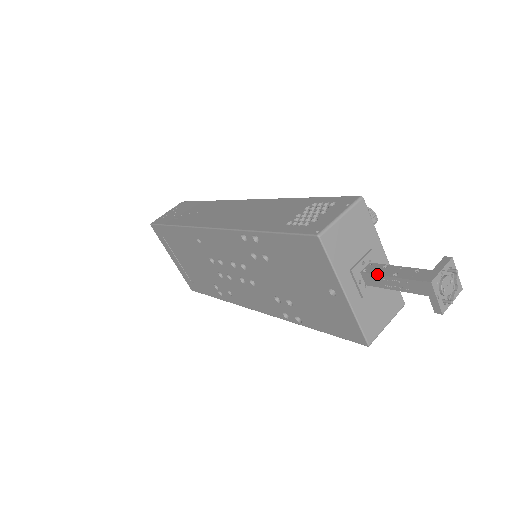
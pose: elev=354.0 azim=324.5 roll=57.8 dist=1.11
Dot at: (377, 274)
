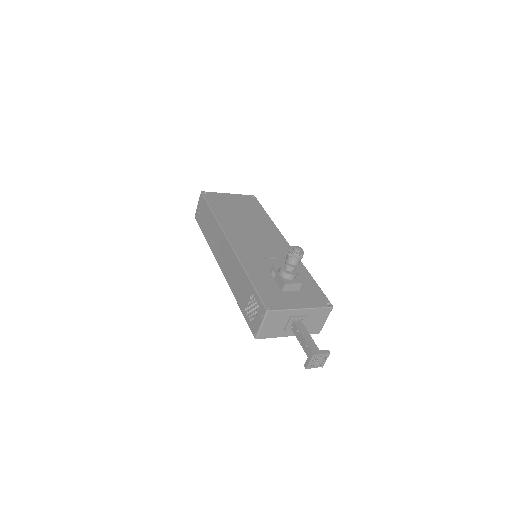
Dot at: occluded
